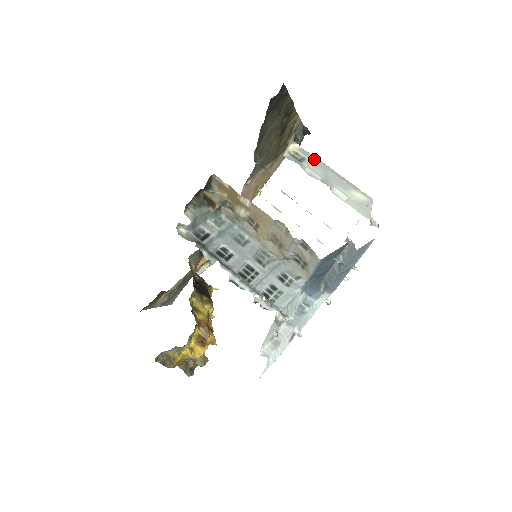
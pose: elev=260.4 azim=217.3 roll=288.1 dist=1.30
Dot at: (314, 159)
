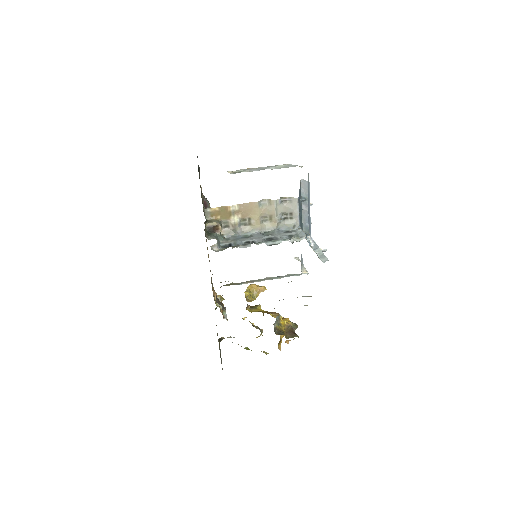
Dot at: (244, 169)
